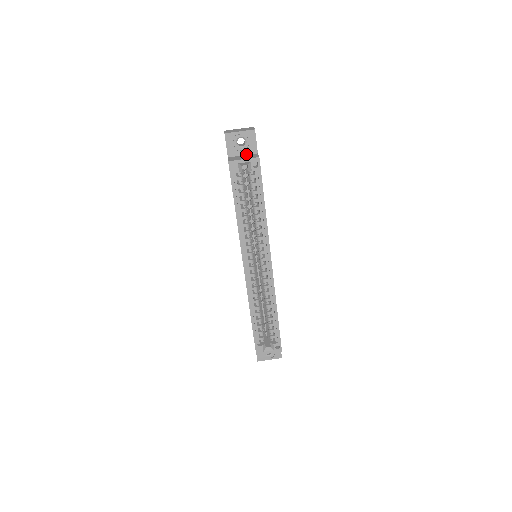
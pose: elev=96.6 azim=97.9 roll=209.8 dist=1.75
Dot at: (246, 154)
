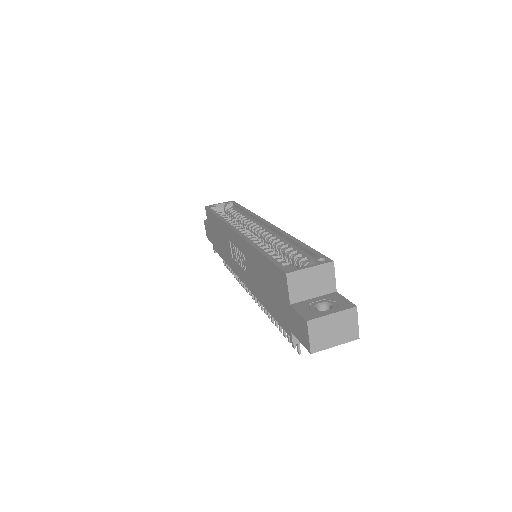
Dot at: occluded
